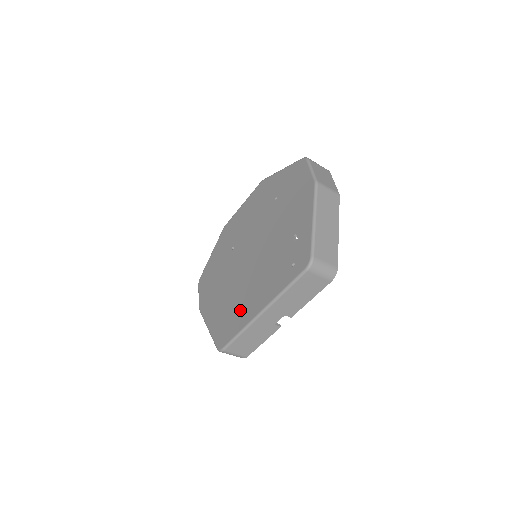
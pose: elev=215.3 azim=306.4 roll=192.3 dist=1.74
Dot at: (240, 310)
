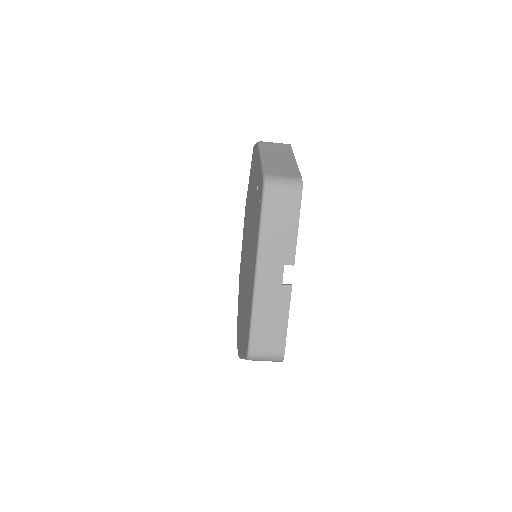
Dot at: (249, 299)
